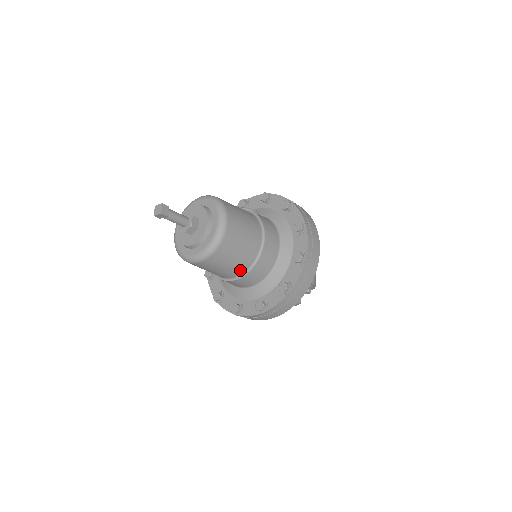
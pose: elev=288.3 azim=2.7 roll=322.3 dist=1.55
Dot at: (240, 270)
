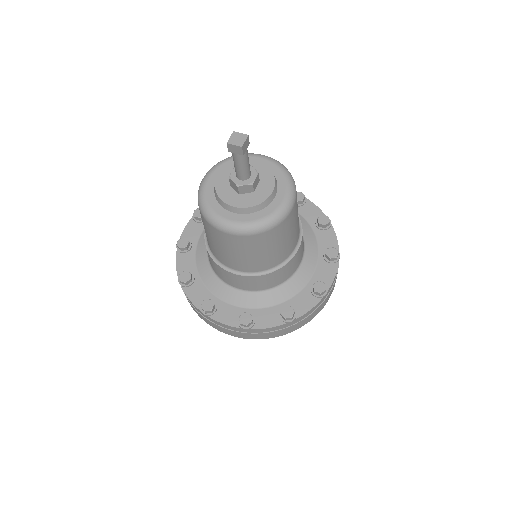
Dot at: (256, 267)
